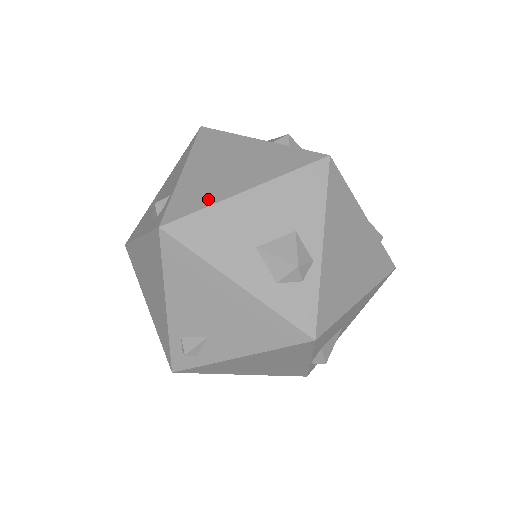
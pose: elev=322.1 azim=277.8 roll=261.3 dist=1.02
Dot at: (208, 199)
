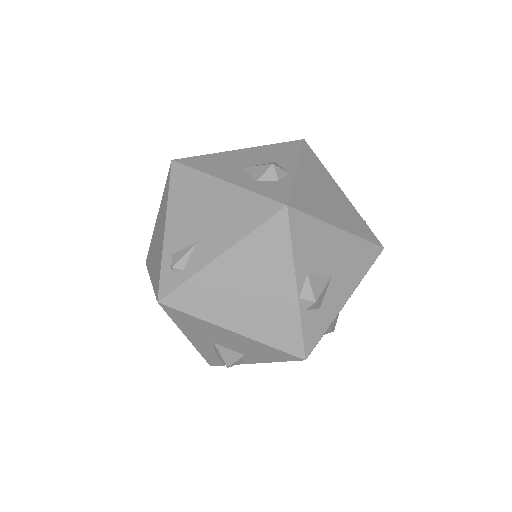
Dot at: occluded
